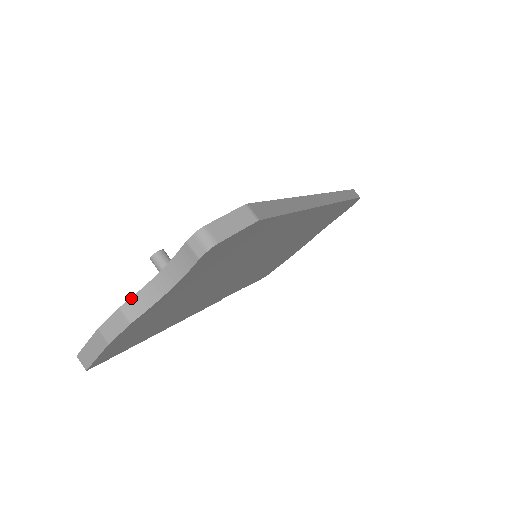
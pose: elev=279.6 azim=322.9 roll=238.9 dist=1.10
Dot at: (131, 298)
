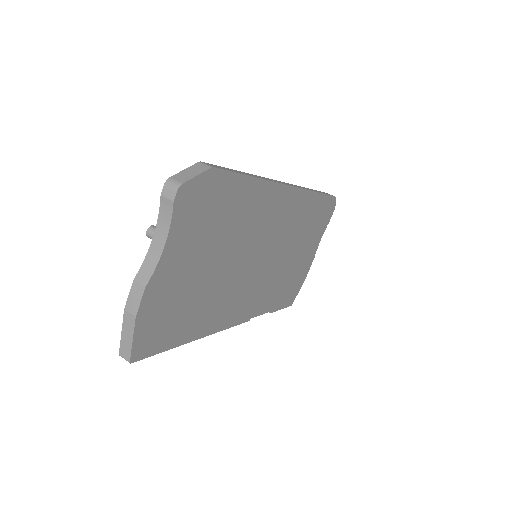
Dot at: (140, 268)
